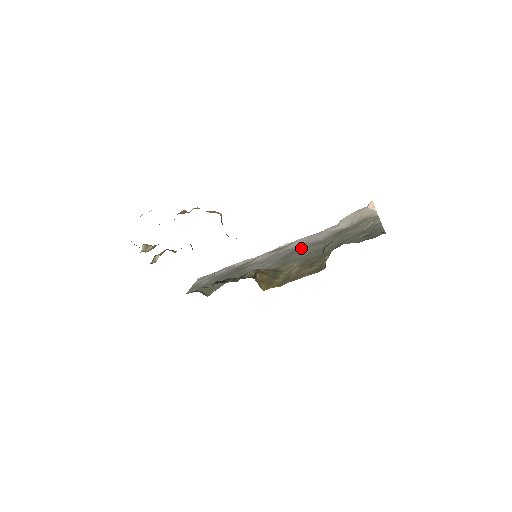
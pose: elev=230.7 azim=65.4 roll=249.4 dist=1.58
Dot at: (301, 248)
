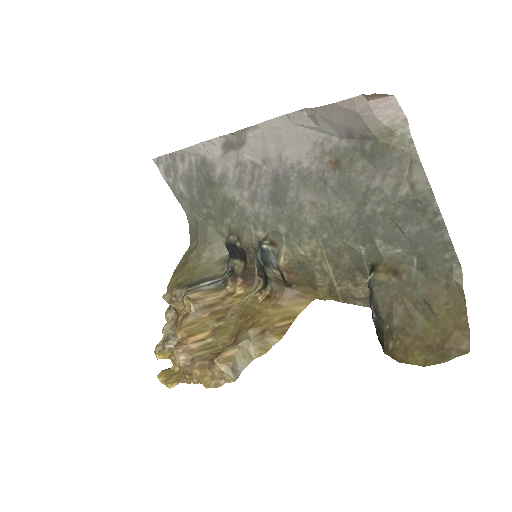
Dot at: (286, 183)
